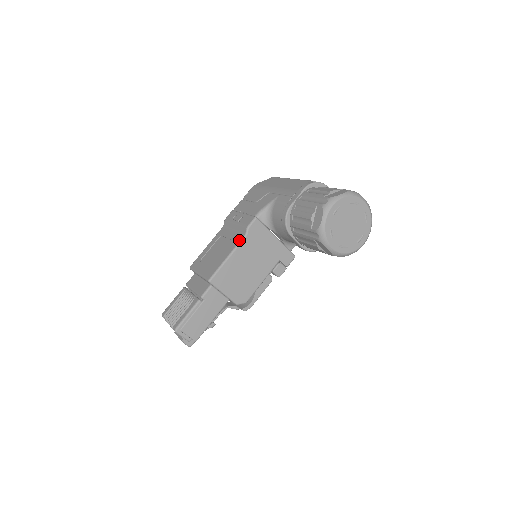
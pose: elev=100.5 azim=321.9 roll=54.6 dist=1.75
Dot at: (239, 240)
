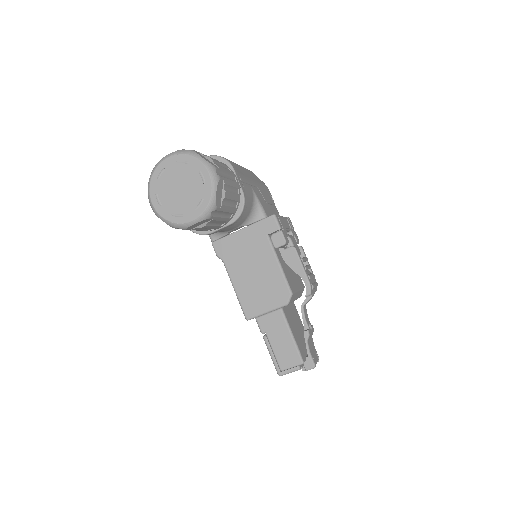
Dot at: (226, 270)
